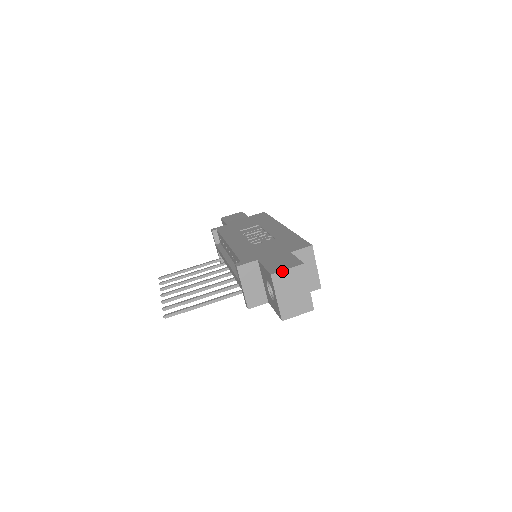
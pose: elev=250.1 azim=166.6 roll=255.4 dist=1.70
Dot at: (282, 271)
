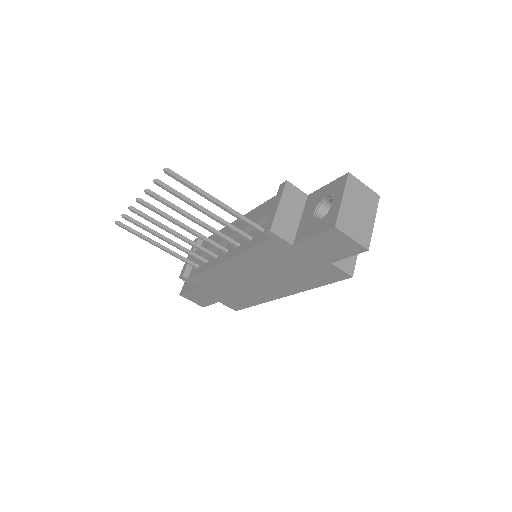
Dot at: (359, 181)
